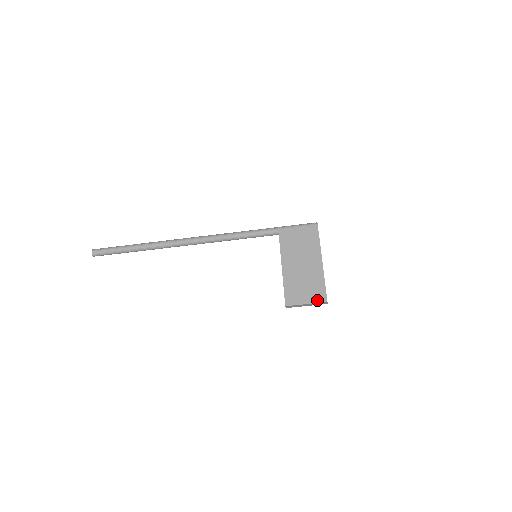
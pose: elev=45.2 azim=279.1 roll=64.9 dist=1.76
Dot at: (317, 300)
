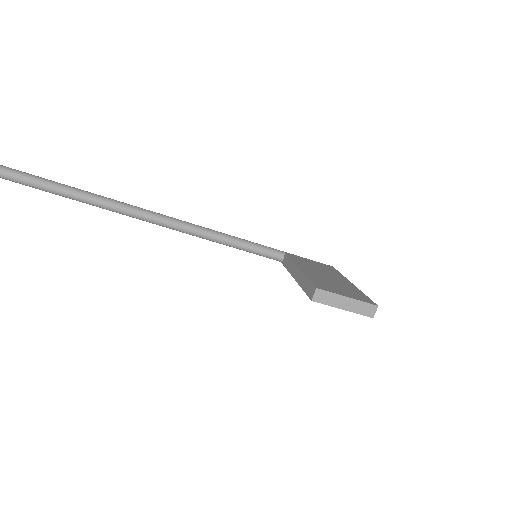
Dot at: (362, 300)
